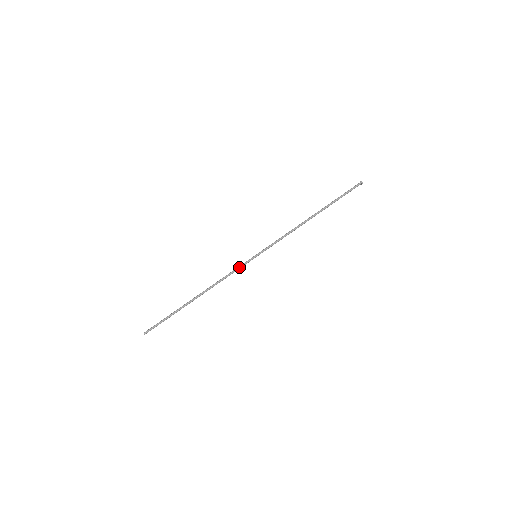
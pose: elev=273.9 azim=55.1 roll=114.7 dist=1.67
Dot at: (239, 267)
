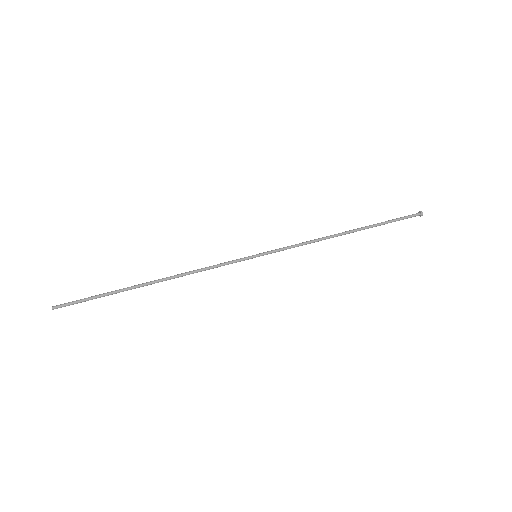
Dot at: (227, 262)
